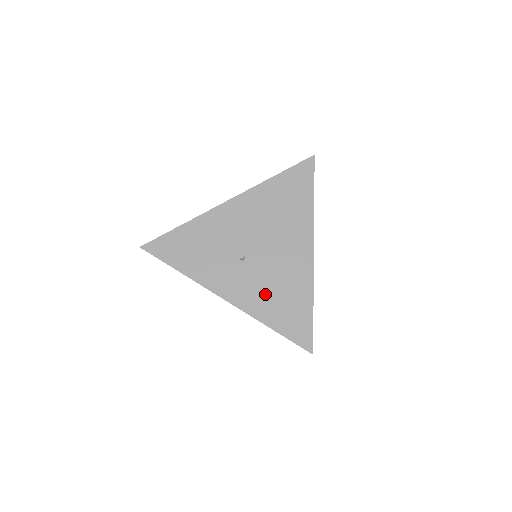
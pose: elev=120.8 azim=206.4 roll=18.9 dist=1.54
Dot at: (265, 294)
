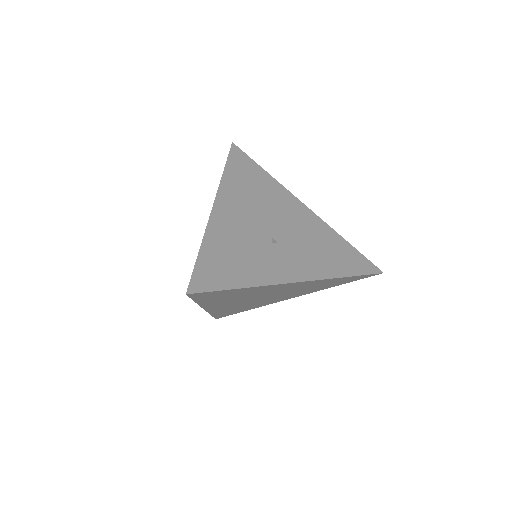
Dot at: (315, 256)
